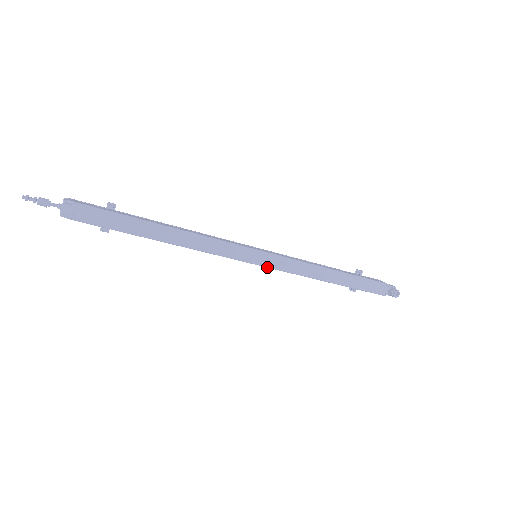
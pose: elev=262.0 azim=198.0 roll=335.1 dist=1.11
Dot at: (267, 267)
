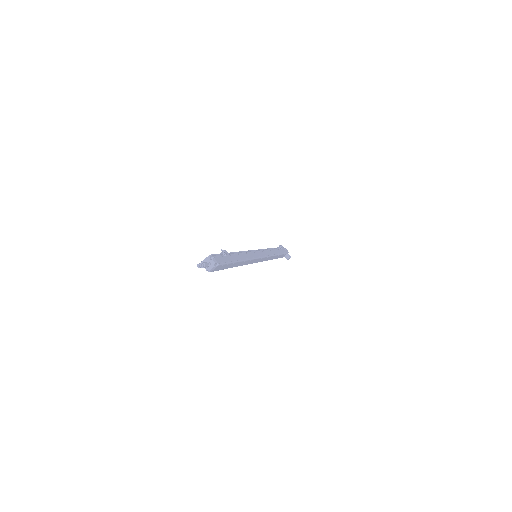
Dot at: occluded
